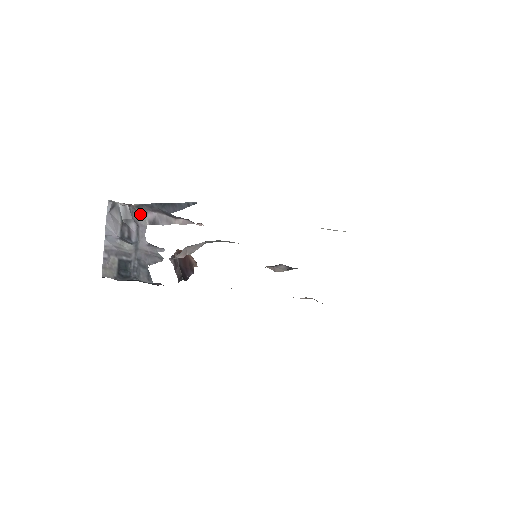
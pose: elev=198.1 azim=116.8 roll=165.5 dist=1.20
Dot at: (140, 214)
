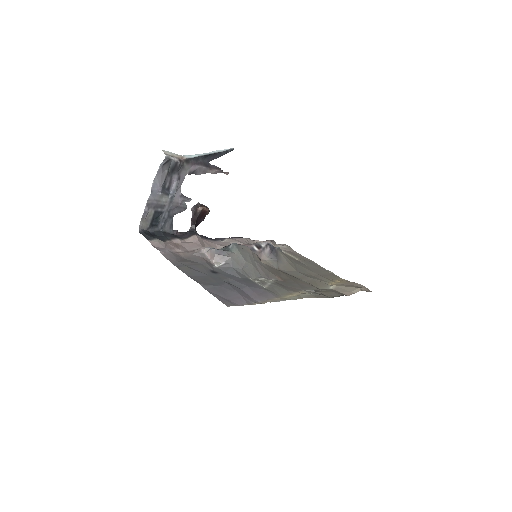
Dot at: (185, 166)
